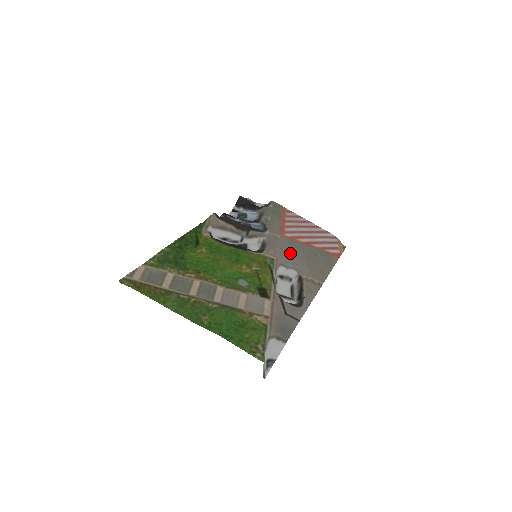
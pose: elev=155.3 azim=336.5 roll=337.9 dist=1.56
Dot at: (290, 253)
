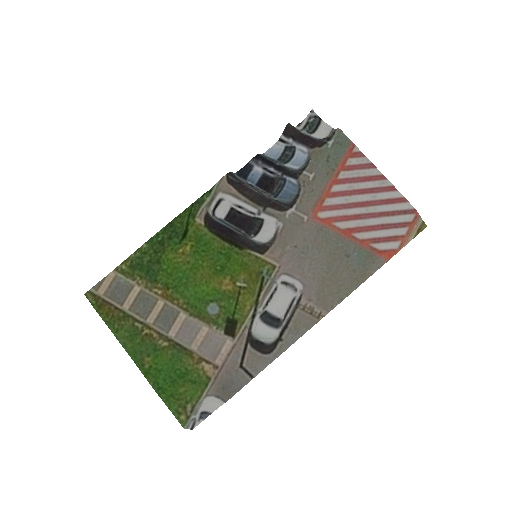
Dot at: (306, 255)
